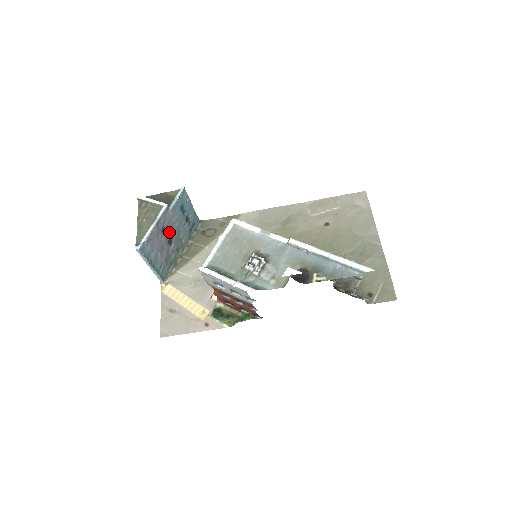
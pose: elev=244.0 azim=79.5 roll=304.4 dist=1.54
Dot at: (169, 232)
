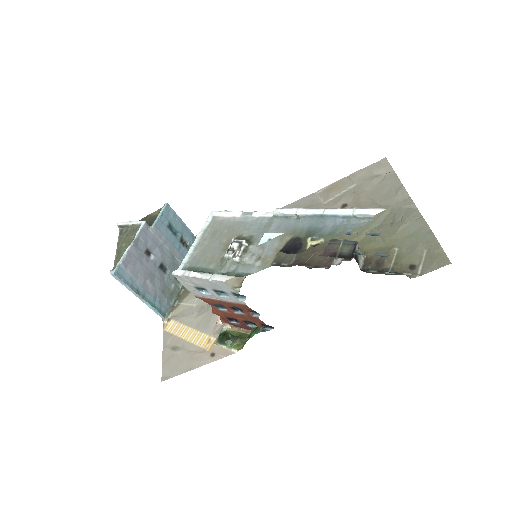
Dot at: (158, 256)
